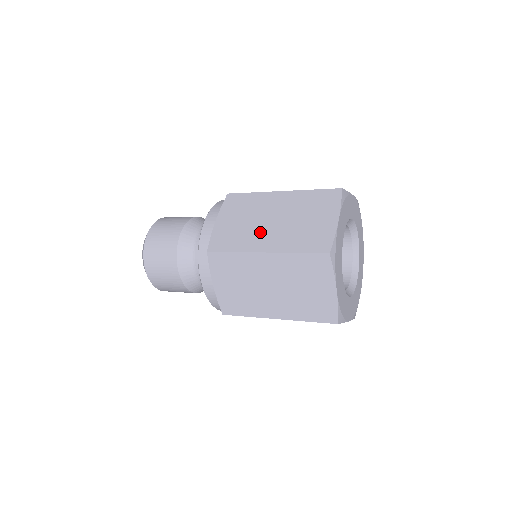
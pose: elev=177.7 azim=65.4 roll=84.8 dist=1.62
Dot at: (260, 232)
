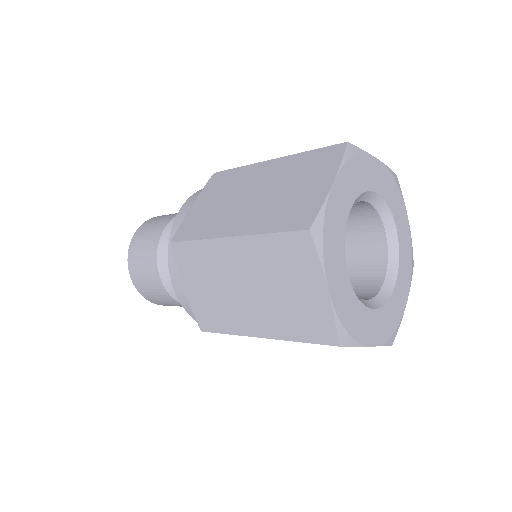
Dot at: (233, 212)
